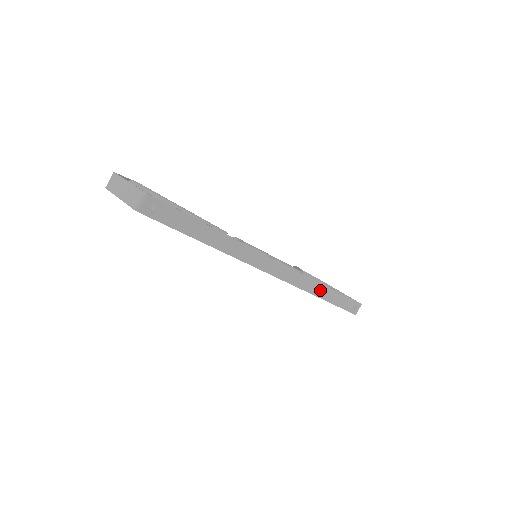
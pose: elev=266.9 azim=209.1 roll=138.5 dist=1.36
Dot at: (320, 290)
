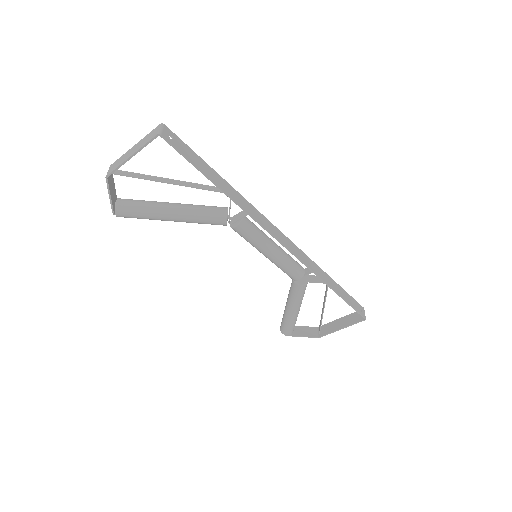
Dot at: (326, 278)
